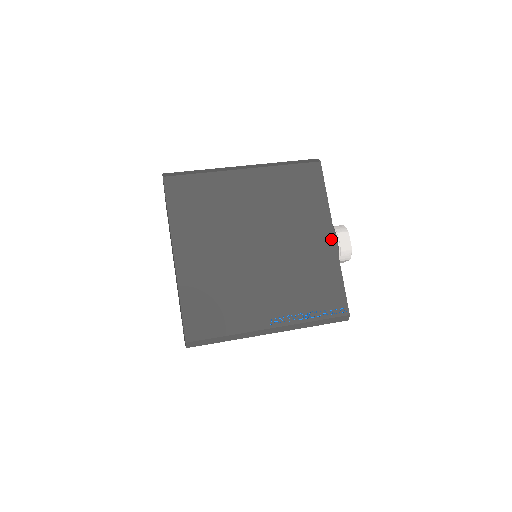
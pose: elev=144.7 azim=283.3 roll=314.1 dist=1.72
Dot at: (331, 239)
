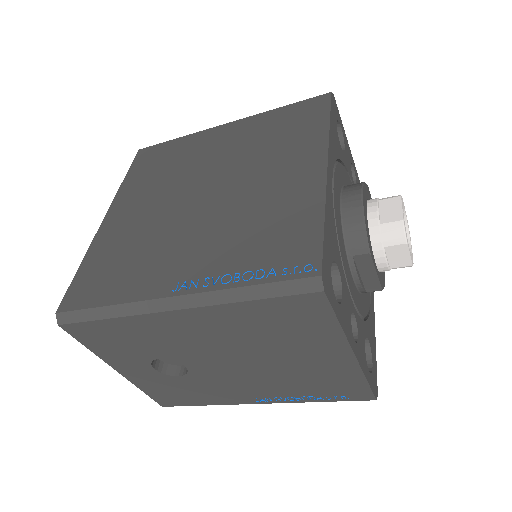
Dot at: (320, 169)
